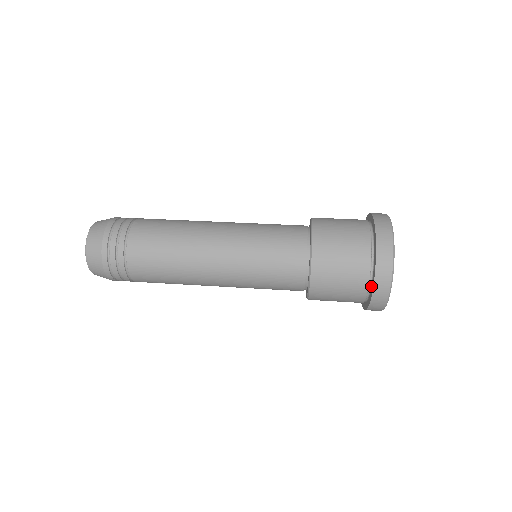
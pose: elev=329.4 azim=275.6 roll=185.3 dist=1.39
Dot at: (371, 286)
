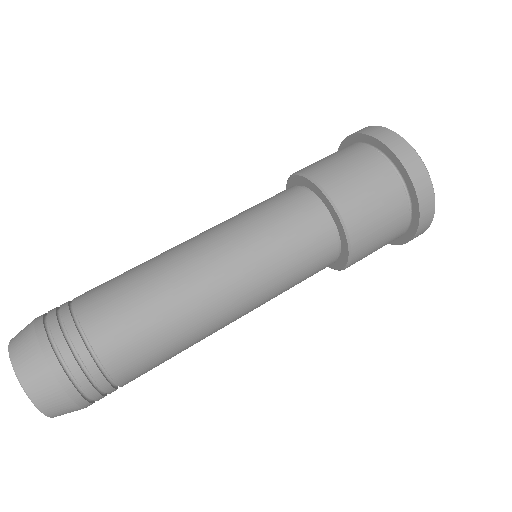
Dot at: (405, 185)
